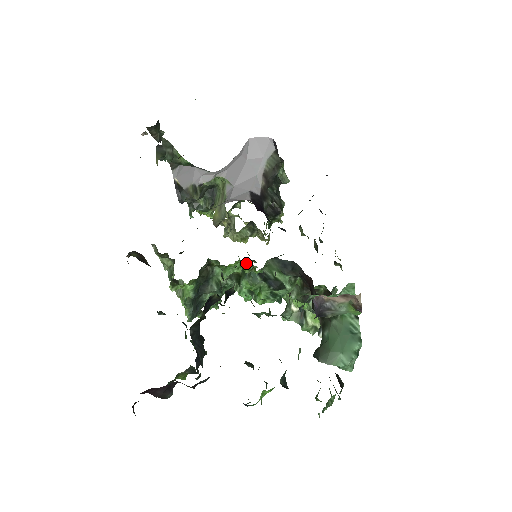
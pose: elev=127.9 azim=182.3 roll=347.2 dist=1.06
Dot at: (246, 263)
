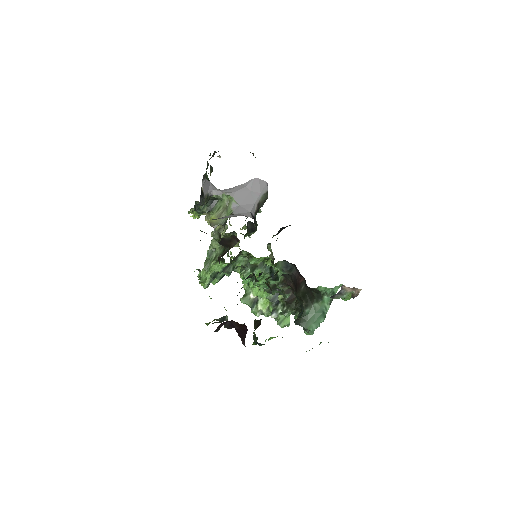
Dot at: (271, 259)
